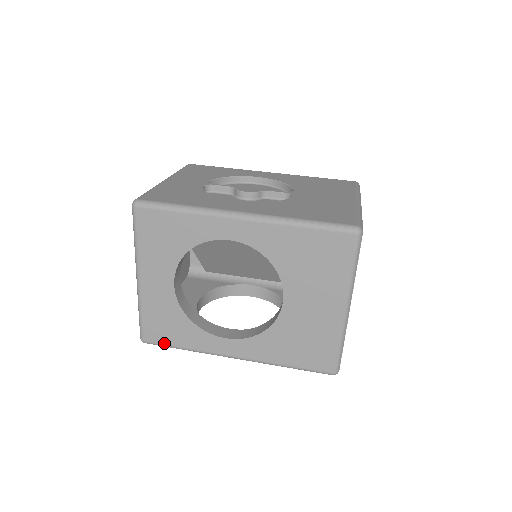
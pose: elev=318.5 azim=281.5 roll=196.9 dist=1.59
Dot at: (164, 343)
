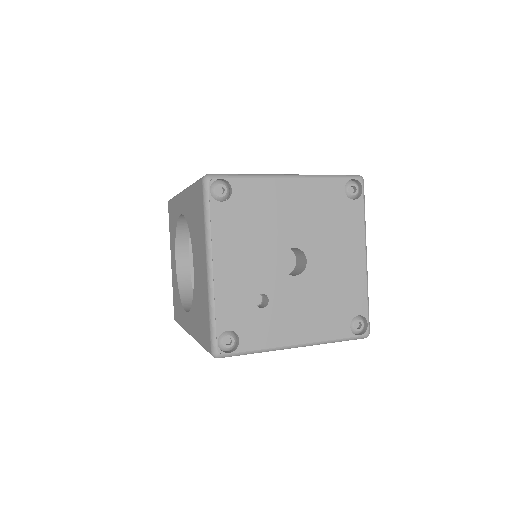
Dot at: (177, 320)
